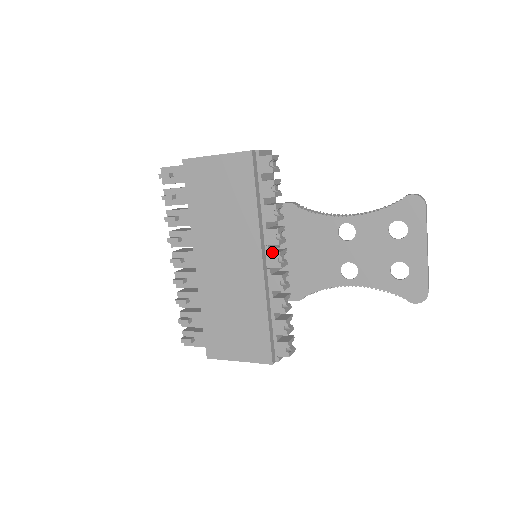
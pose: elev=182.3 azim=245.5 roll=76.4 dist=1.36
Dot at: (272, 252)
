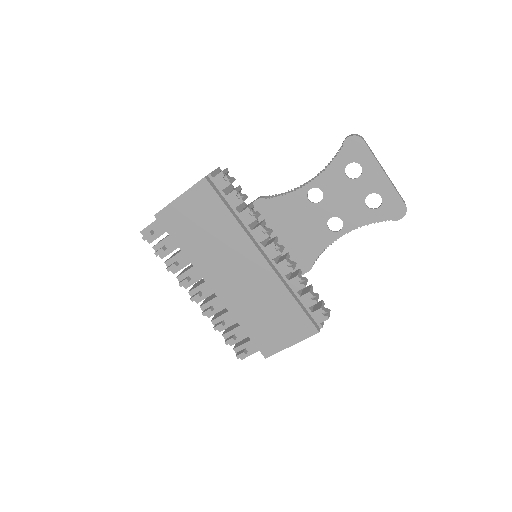
Dot at: (267, 246)
